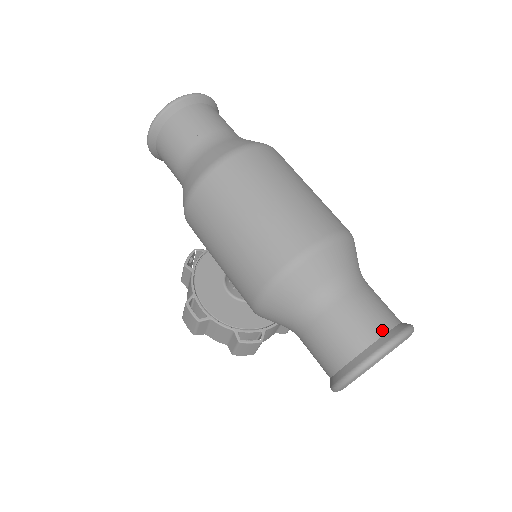
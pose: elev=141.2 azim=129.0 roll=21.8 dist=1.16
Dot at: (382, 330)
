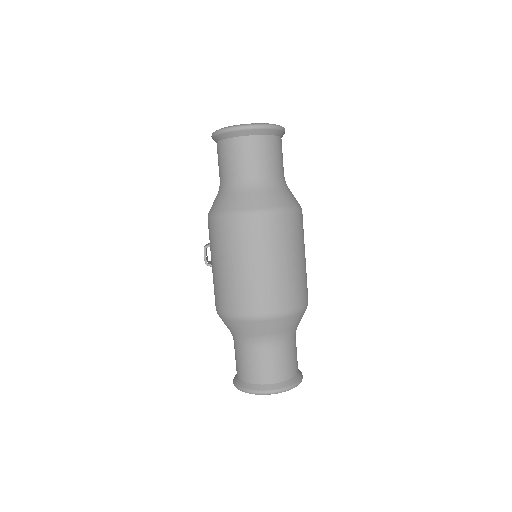
Dot at: (268, 381)
